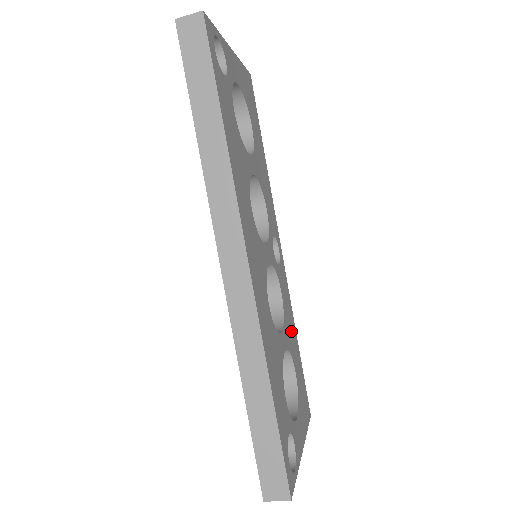
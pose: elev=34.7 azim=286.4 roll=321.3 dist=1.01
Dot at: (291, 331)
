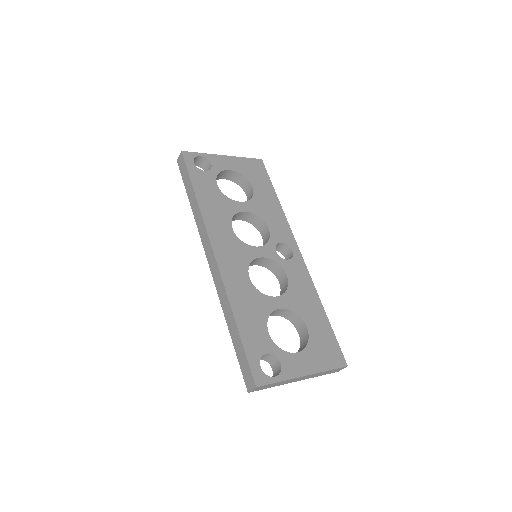
Dot at: (306, 301)
